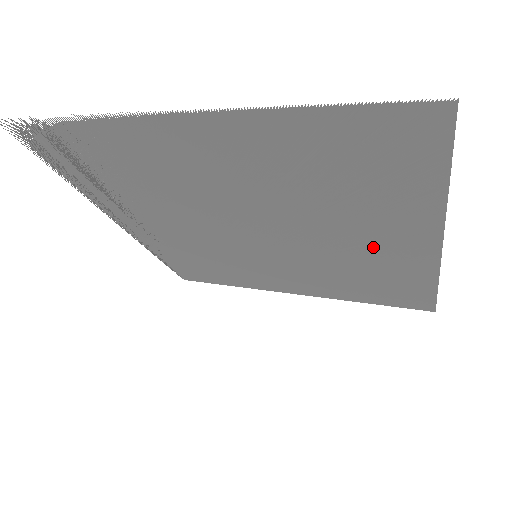
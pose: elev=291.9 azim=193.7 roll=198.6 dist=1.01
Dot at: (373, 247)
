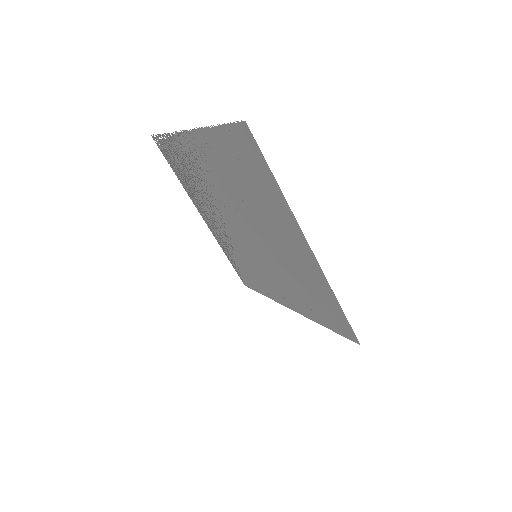
Dot at: (285, 245)
